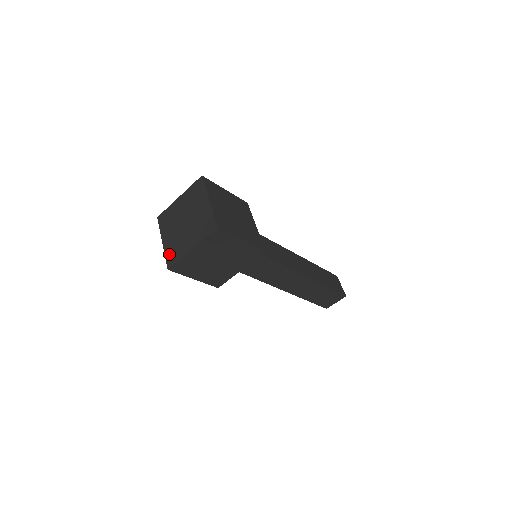
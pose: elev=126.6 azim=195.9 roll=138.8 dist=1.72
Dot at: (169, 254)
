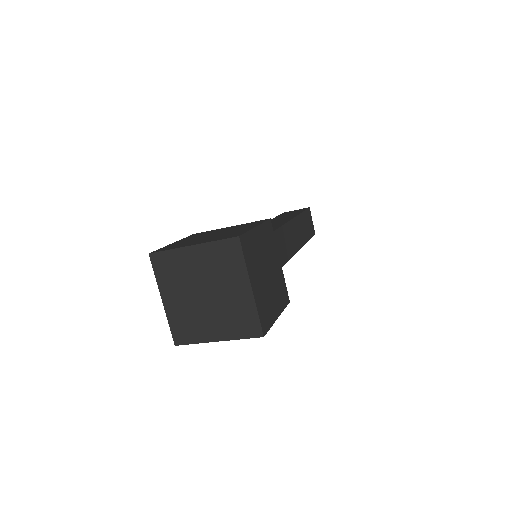
Dot at: (176, 326)
